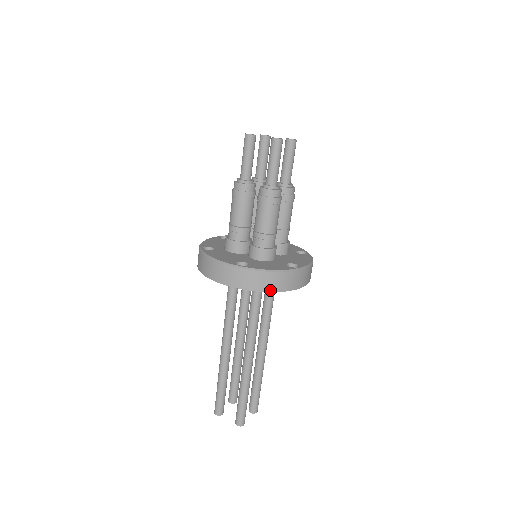
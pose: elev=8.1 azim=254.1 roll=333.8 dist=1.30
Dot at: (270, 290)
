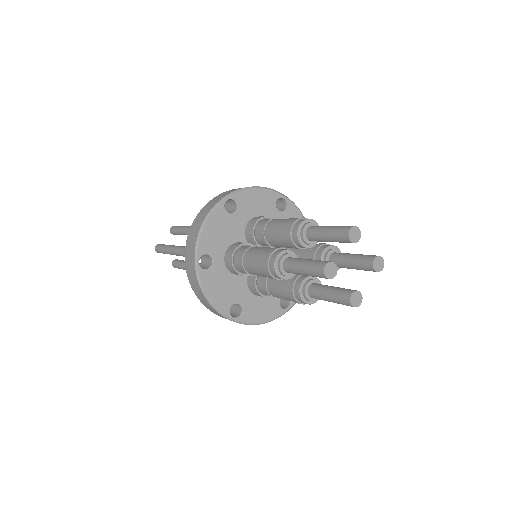
Dot at: occluded
